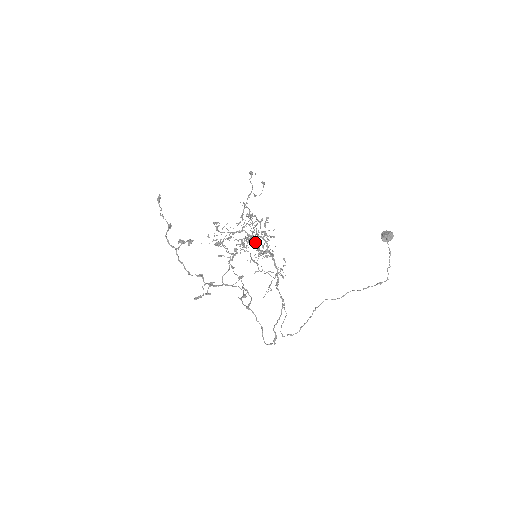
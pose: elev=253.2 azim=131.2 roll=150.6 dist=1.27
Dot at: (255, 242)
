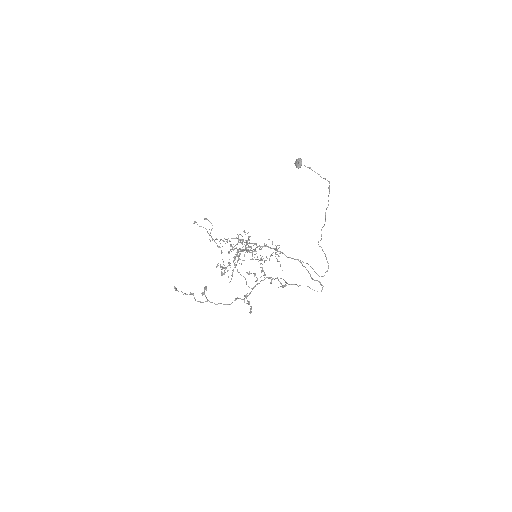
Dot at: (241, 250)
